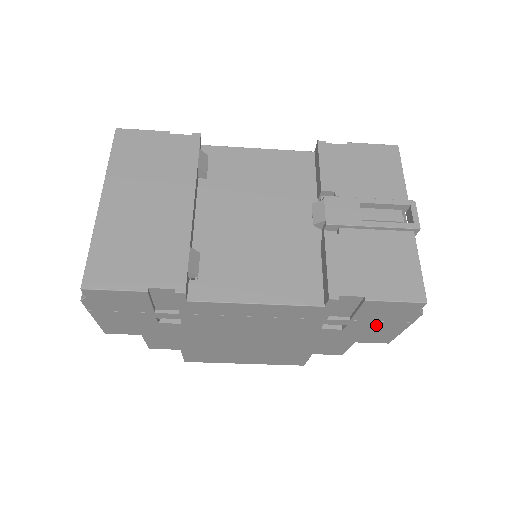
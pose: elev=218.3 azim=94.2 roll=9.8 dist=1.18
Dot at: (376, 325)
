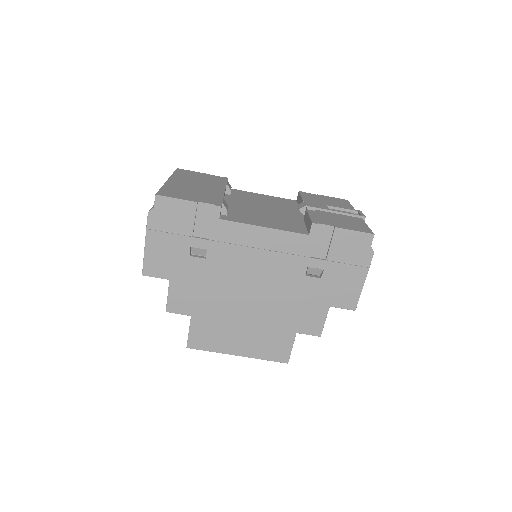
Dot at: (344, 271)
